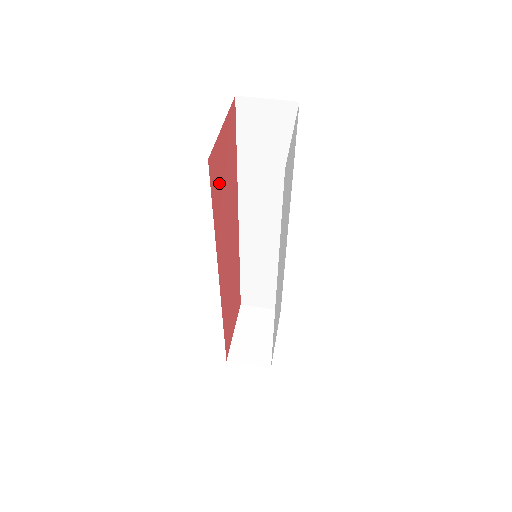
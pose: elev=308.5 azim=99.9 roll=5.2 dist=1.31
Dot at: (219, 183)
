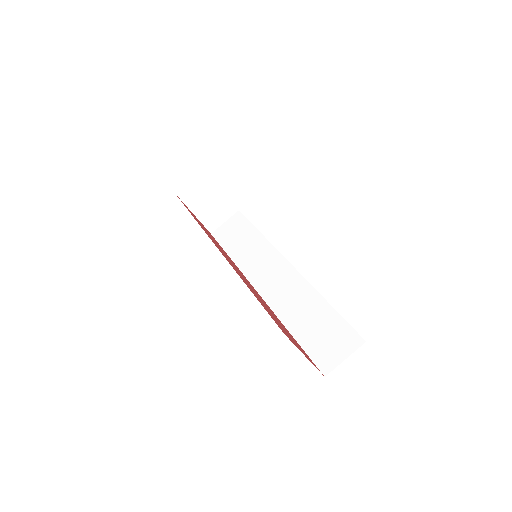
Dot at: occluded
